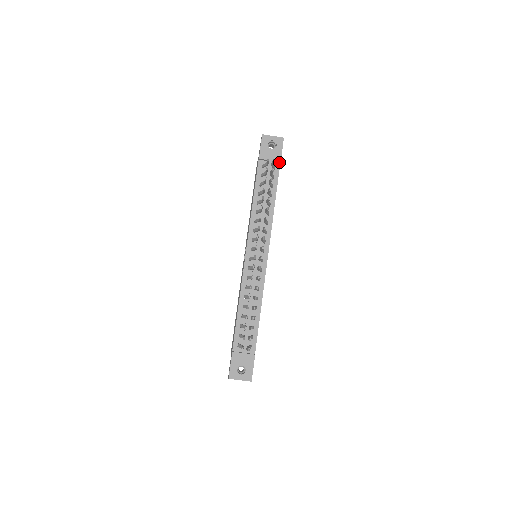
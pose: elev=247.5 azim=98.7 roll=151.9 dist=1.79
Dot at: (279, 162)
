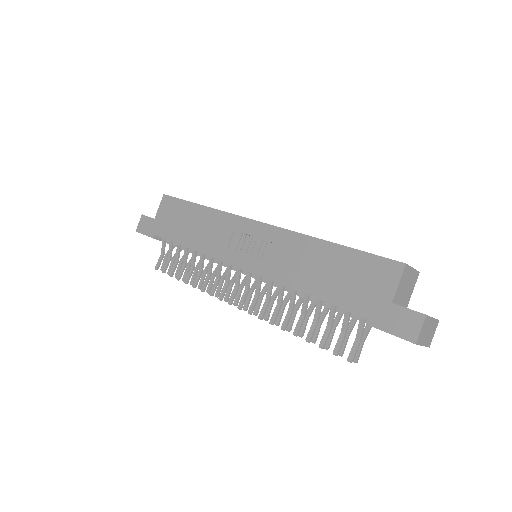
Dot at: occluded
